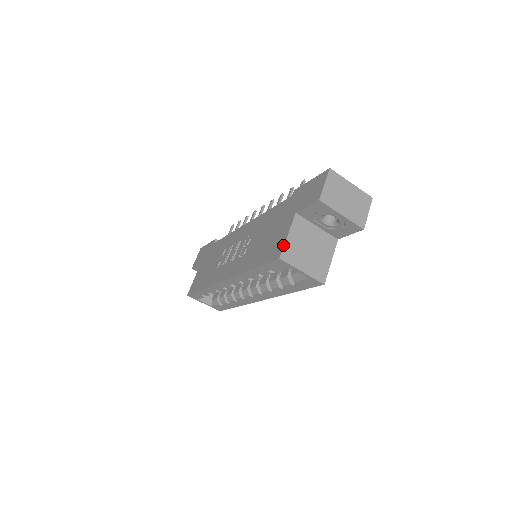
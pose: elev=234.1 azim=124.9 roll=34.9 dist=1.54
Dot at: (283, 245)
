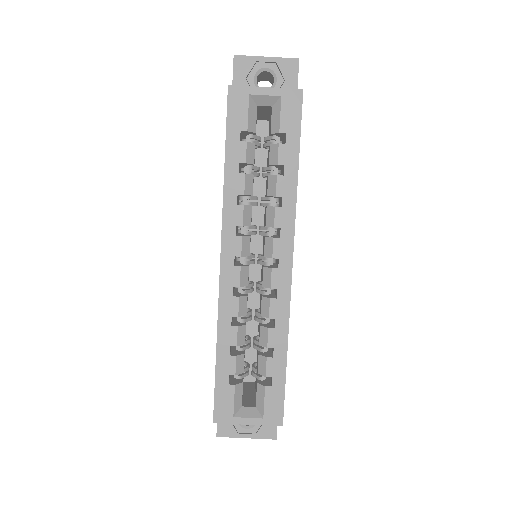
Dot at: occluded
